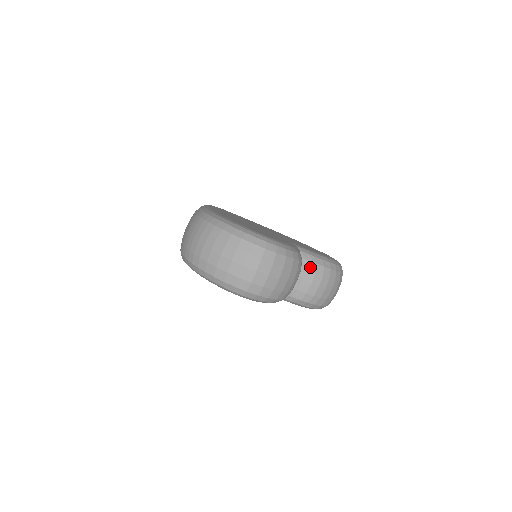
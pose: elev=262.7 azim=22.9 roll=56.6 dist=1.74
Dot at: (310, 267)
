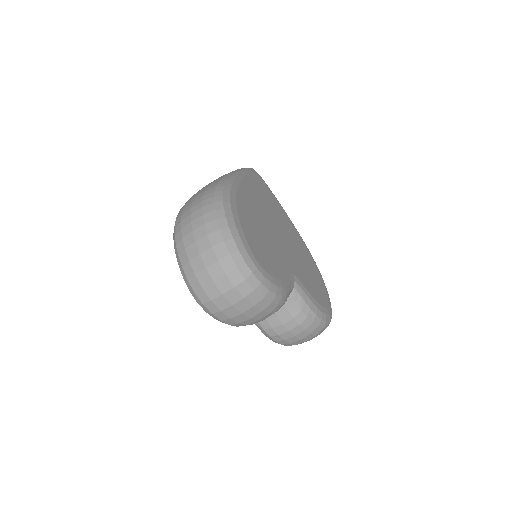
Dot at: (293, 309)
